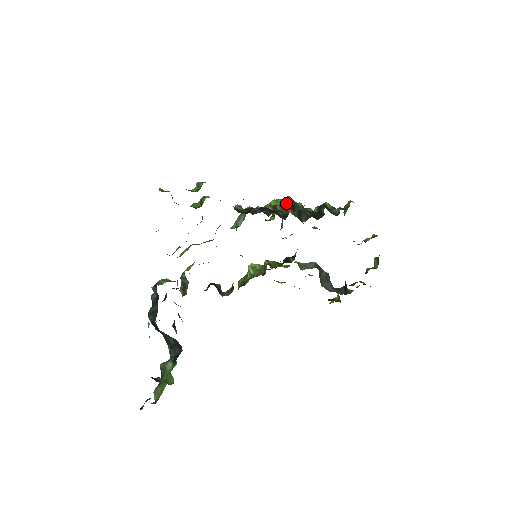
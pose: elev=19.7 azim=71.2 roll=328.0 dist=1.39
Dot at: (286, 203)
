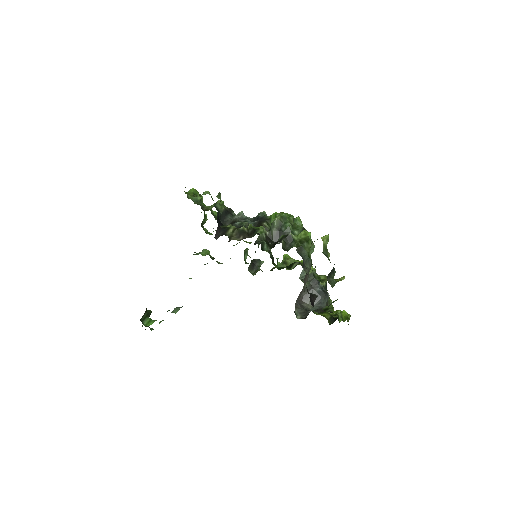
Dot at: occluded
